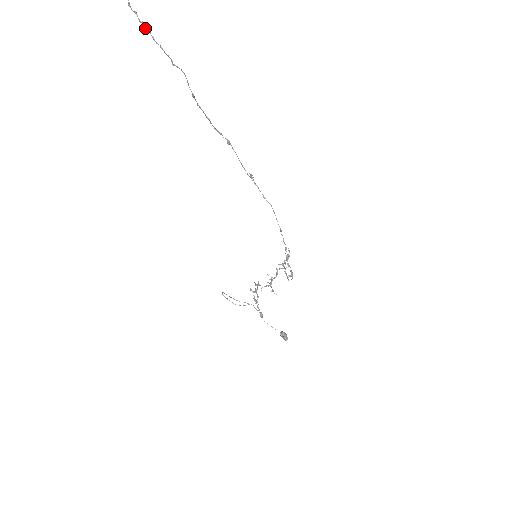
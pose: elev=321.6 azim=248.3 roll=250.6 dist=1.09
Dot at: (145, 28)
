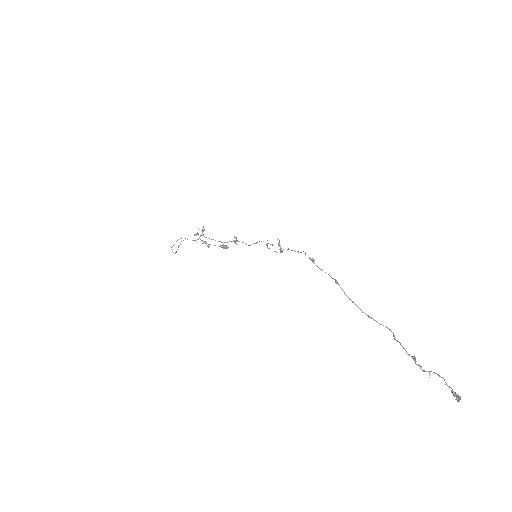
Dot at: occluded
